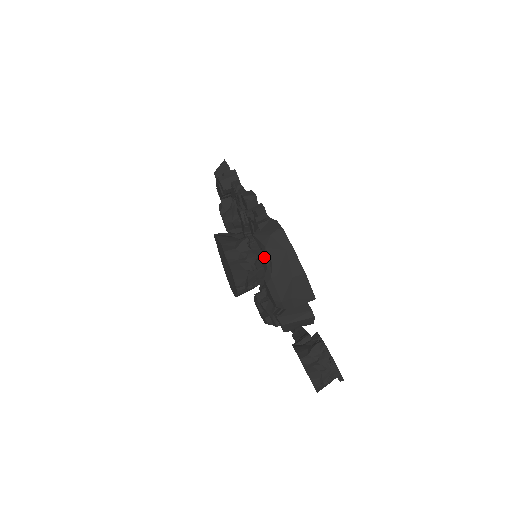
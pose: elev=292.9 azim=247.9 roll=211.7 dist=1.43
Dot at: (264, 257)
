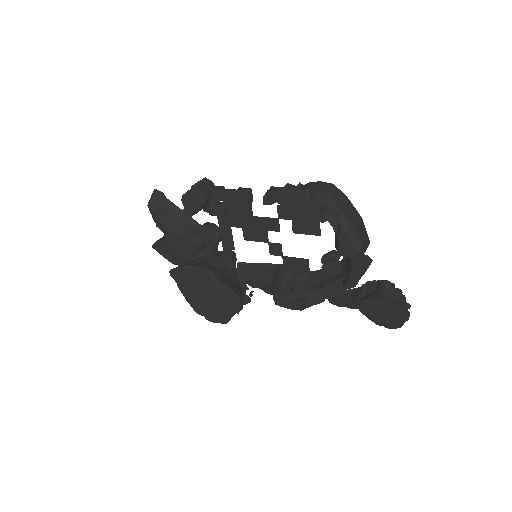
Dot at: (335, 210)
